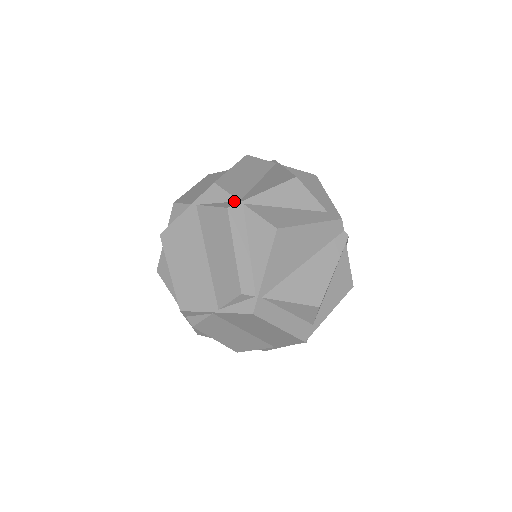
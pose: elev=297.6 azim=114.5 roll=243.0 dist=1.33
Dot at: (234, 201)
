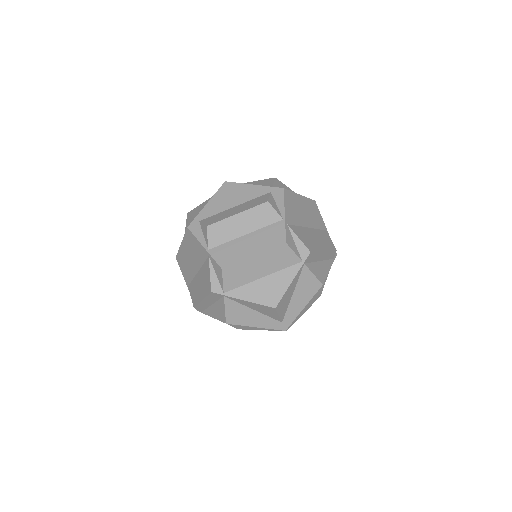
Dot at: (222, 289)
